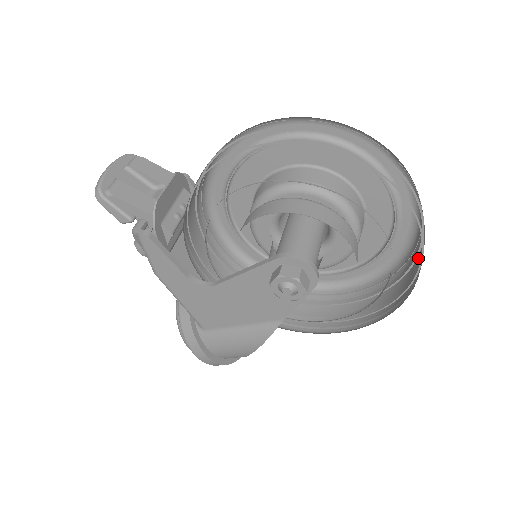
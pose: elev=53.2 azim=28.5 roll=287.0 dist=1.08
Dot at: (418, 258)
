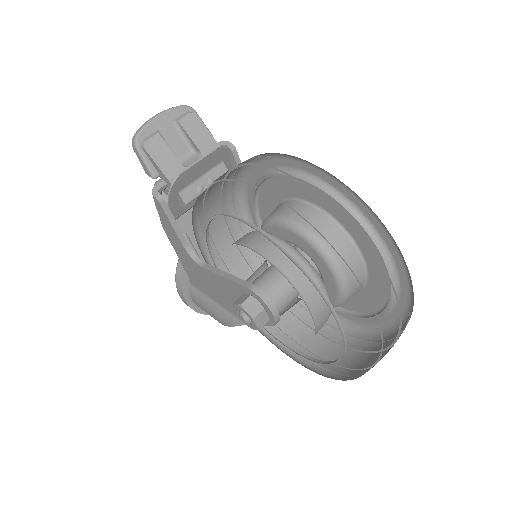
Dot at: (385, 352)
